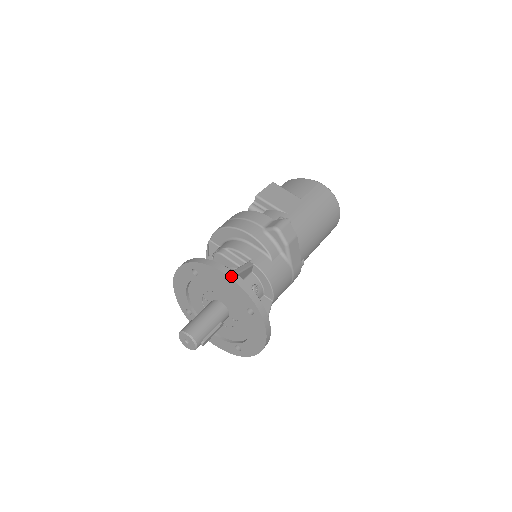
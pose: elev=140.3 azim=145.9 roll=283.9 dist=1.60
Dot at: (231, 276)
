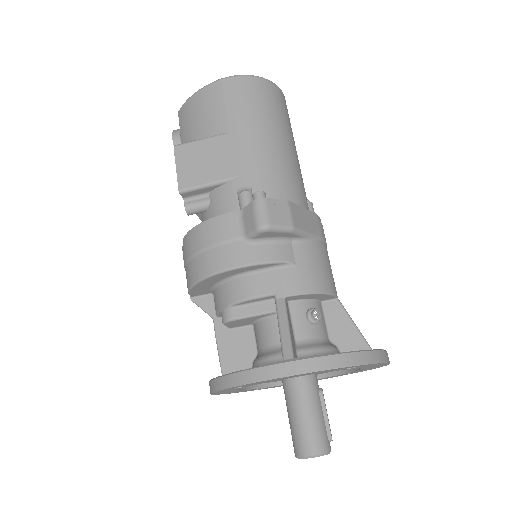
Dot at: (297, 372)
